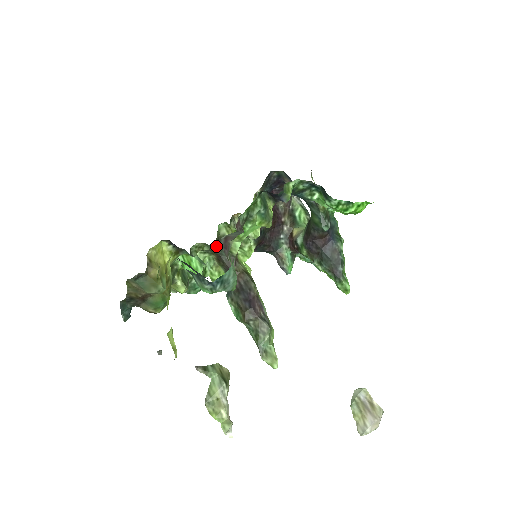
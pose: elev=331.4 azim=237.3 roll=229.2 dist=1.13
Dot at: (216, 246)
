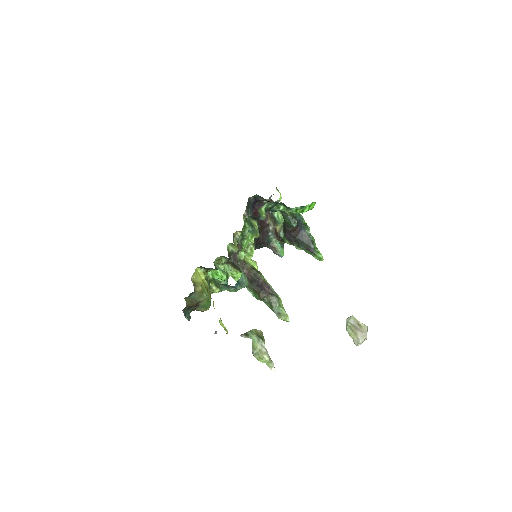
Dot at: (229, 258)
